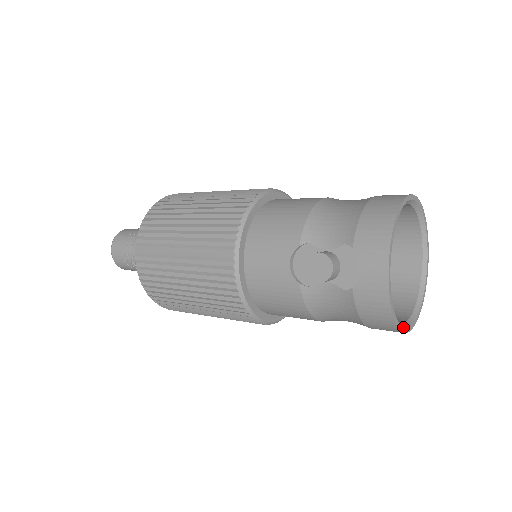
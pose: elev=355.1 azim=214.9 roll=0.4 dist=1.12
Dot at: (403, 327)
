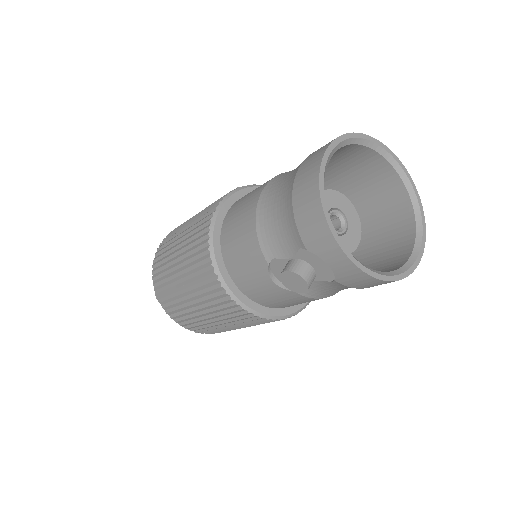
Dot at: (409, 268)
